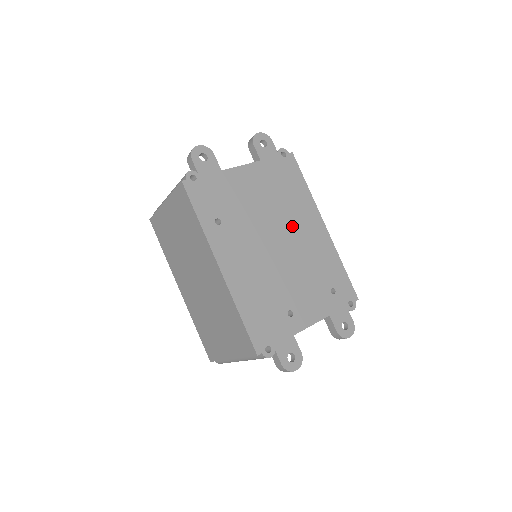
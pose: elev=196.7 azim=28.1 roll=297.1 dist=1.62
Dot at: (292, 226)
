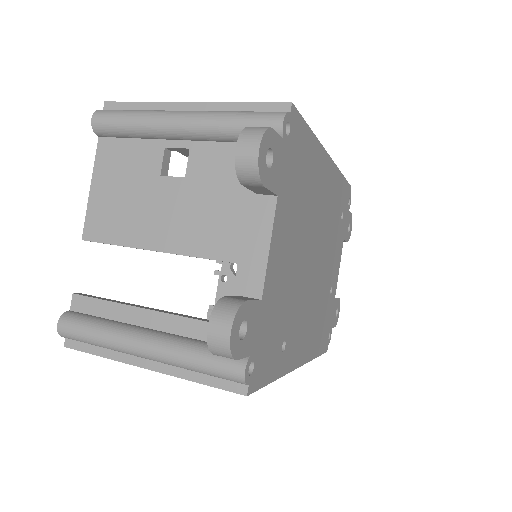
Dot at: (316, 217)
